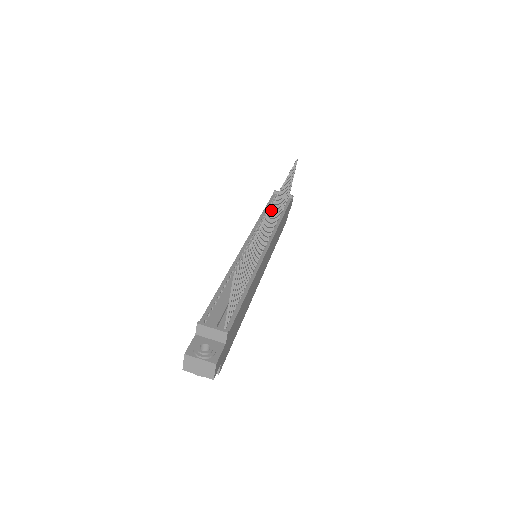
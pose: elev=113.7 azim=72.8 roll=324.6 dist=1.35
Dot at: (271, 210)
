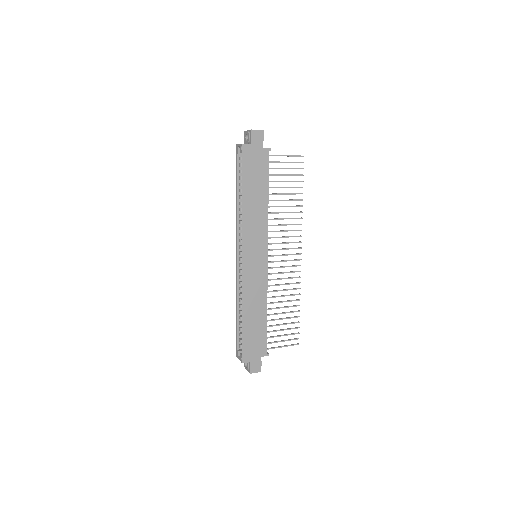
Dot at: (298, 248)
